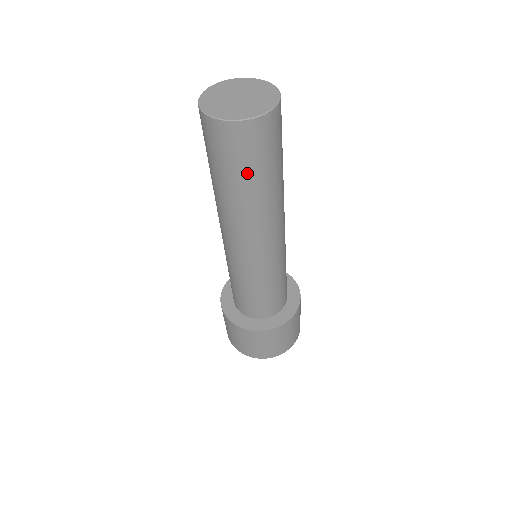
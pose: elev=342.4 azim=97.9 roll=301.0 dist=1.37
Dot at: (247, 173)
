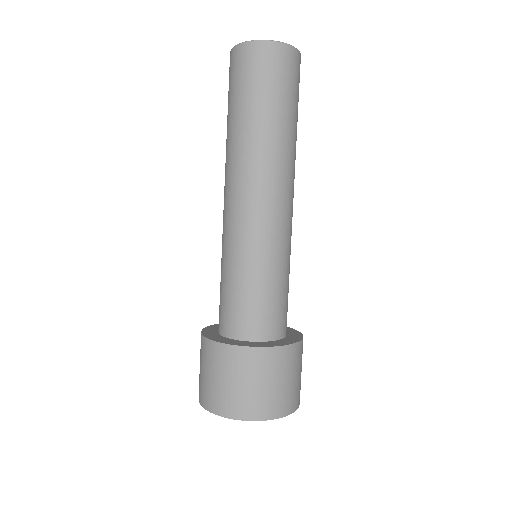
Dot at: (273, 99)
